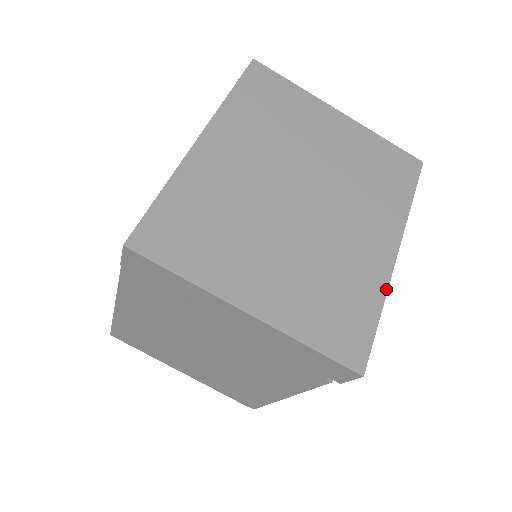
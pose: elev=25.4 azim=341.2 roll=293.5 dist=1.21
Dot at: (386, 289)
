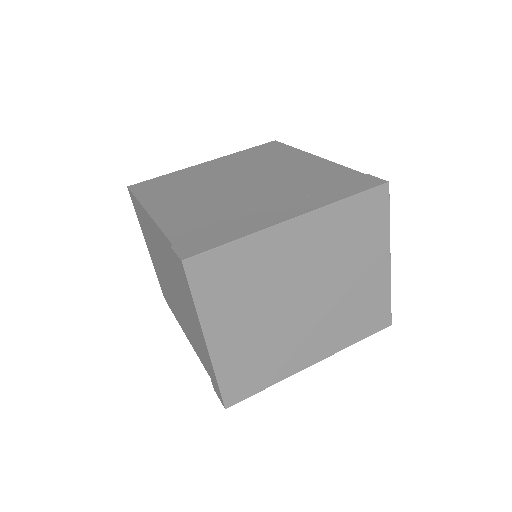
Dot at: (285, 378)
